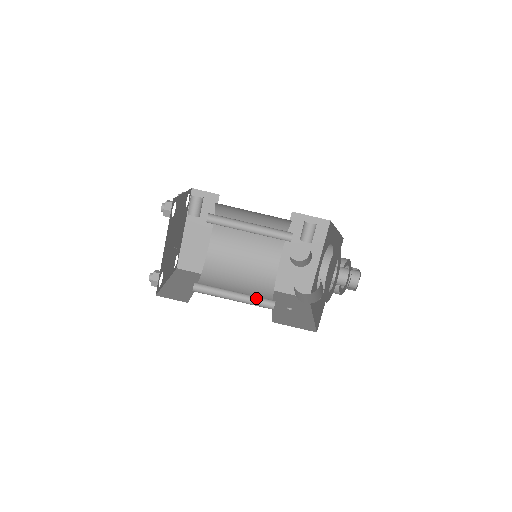
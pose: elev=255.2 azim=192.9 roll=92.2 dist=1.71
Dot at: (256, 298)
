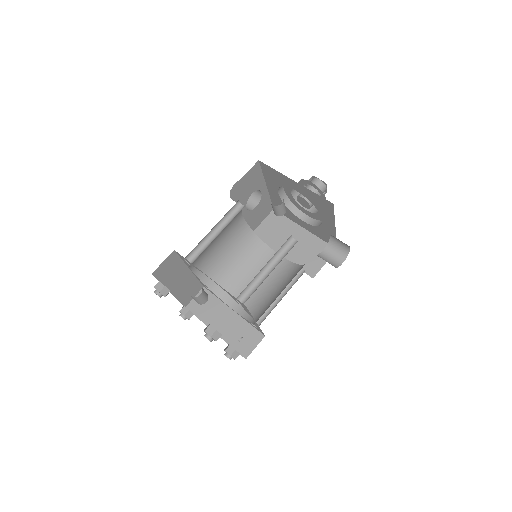
Dot at: (288, 278)
